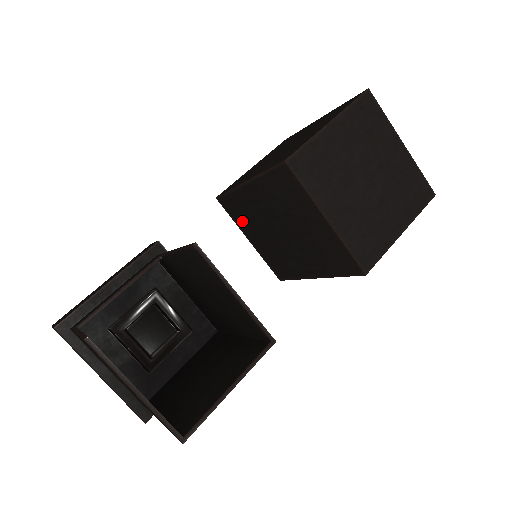
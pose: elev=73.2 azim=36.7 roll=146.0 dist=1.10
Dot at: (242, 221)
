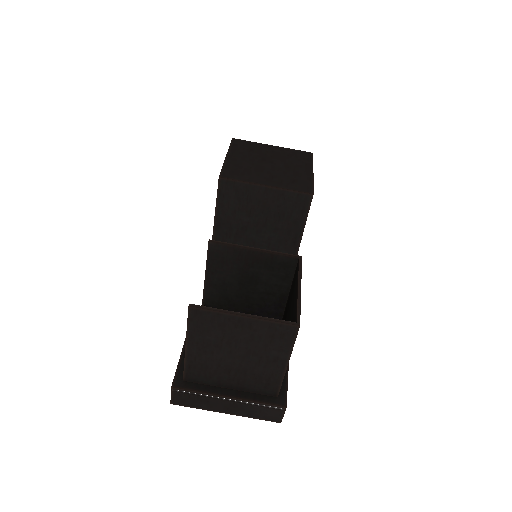
Dot at: occluded
